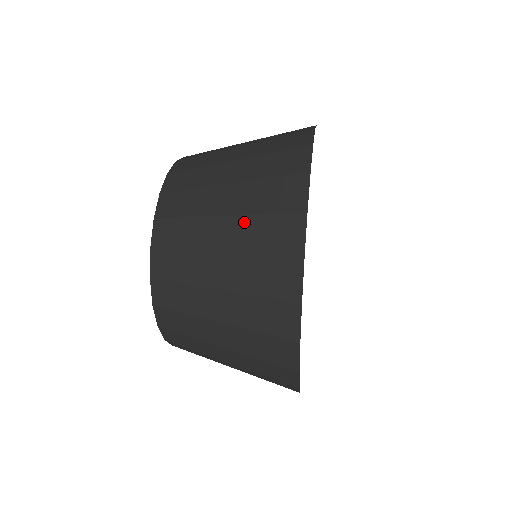
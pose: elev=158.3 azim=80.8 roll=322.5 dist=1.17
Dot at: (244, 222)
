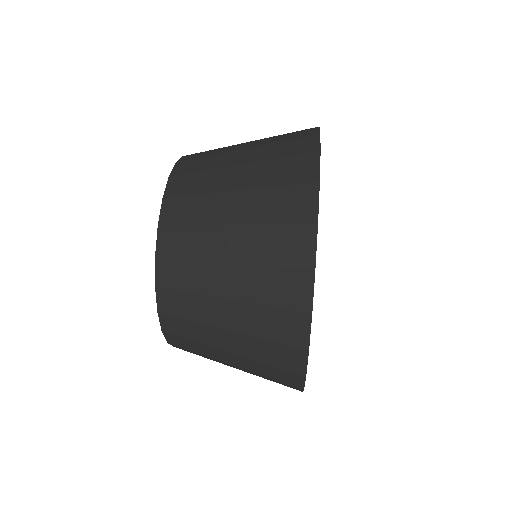
Dot at: (249, 340)
